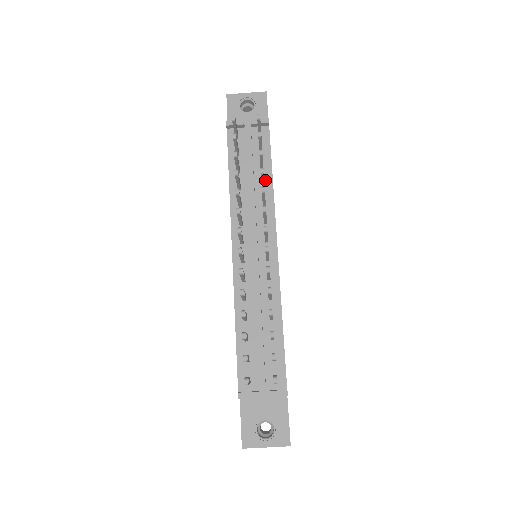
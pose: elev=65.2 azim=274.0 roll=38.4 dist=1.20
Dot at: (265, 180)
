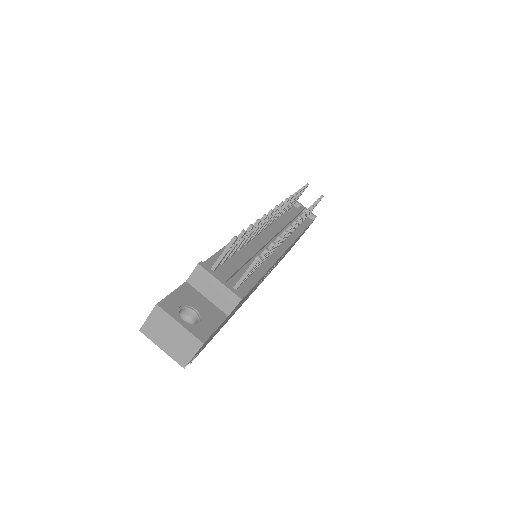
Dot at: (297, 229)
